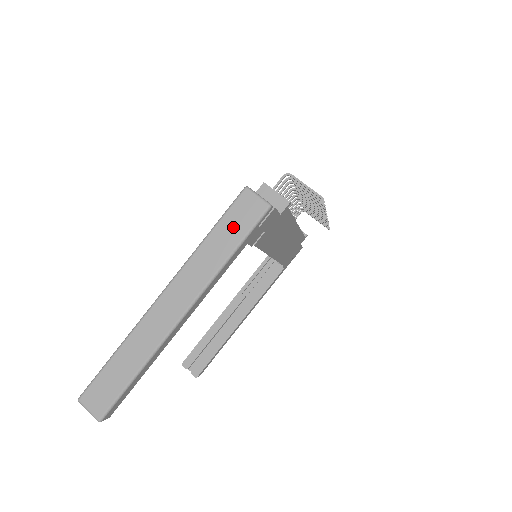
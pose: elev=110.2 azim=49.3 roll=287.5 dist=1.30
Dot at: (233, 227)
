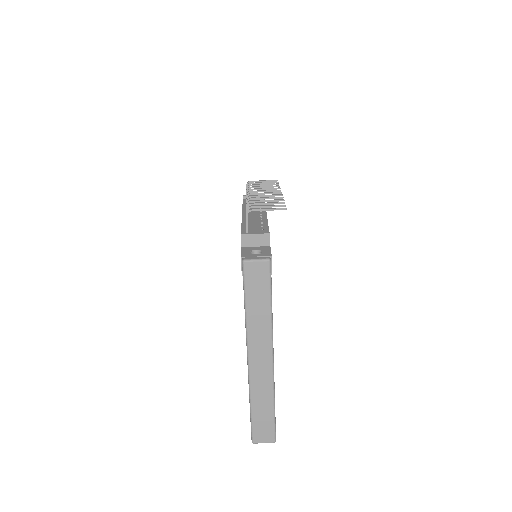
Dot at: (258, 291)
